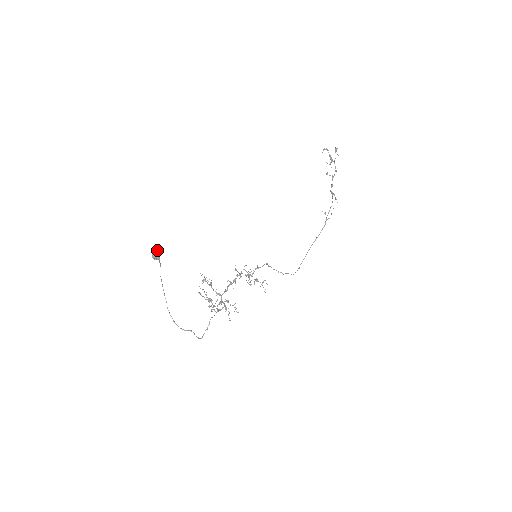
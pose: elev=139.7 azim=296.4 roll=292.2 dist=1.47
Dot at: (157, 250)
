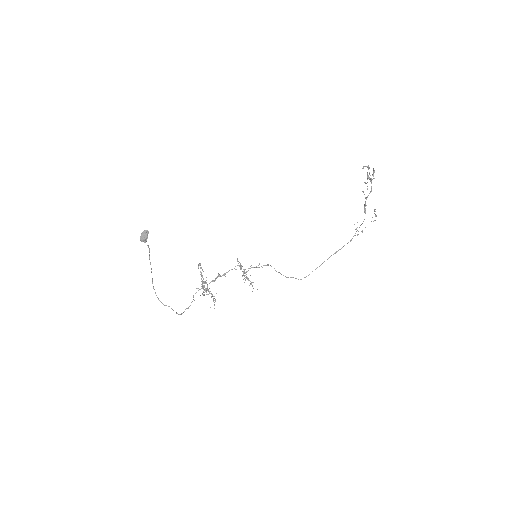
Dot at: (144, 235)
